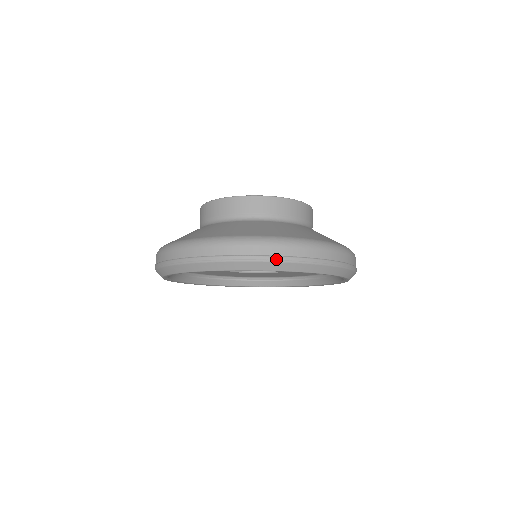
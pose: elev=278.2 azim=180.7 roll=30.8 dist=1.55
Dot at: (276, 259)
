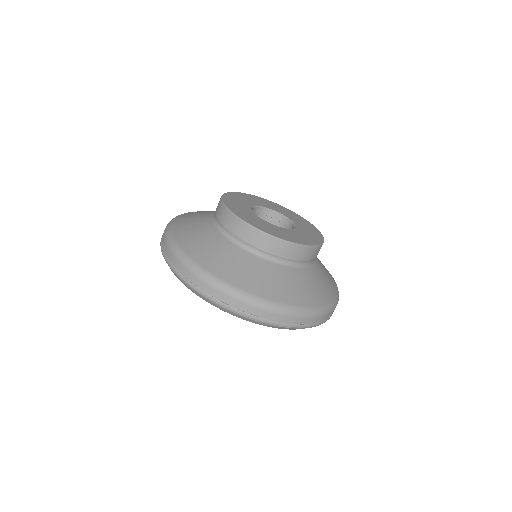
Dot at: (188, 284)
